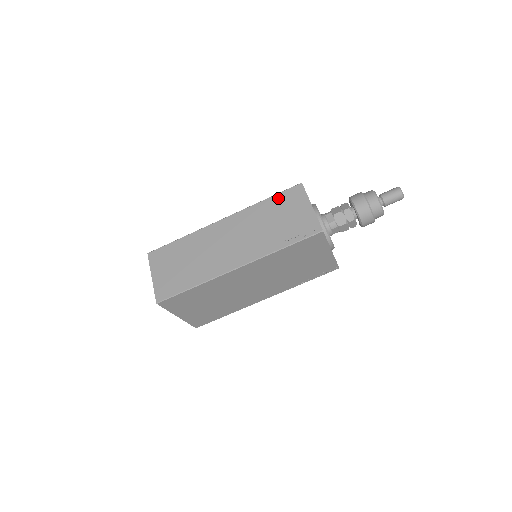
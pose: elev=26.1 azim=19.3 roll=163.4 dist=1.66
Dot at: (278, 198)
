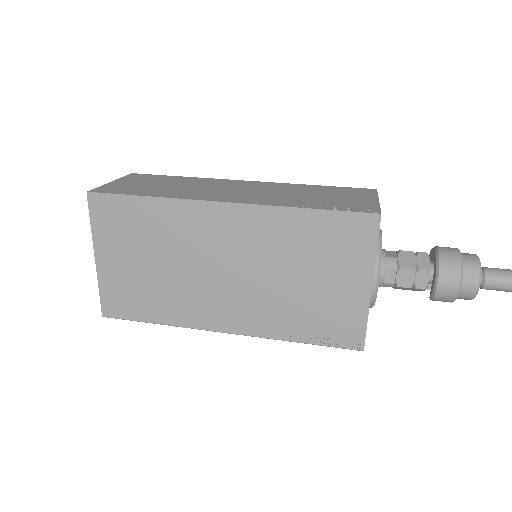
Dot at: (335, 188)
